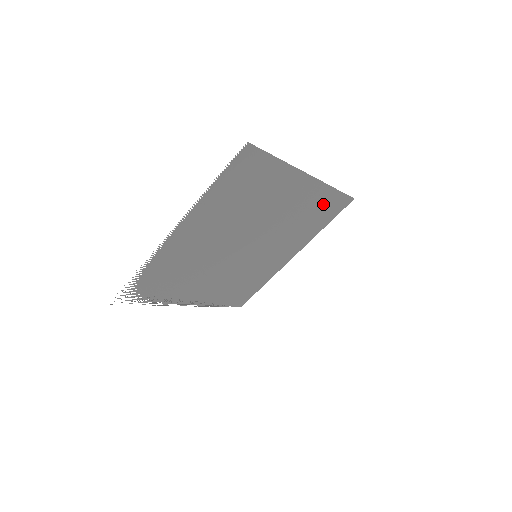
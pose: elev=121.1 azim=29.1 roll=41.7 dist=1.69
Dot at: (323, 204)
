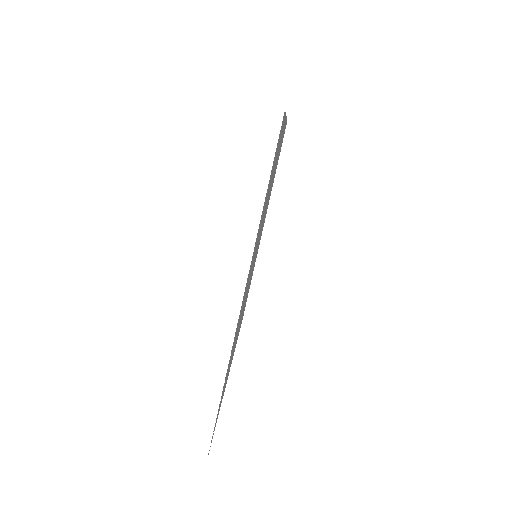
Dot at: occluded
